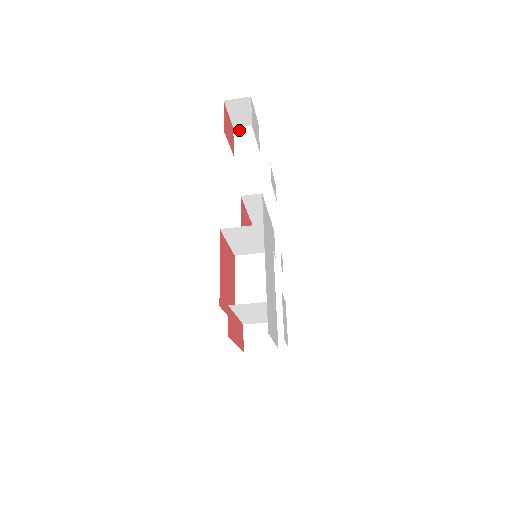
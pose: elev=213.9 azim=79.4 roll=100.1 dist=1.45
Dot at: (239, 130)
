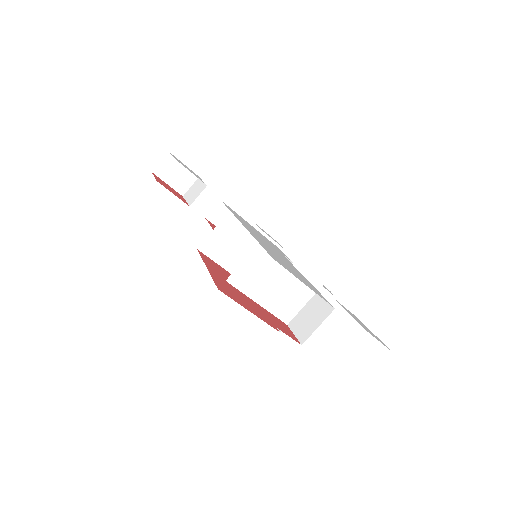
Dot at: (187, 193)
